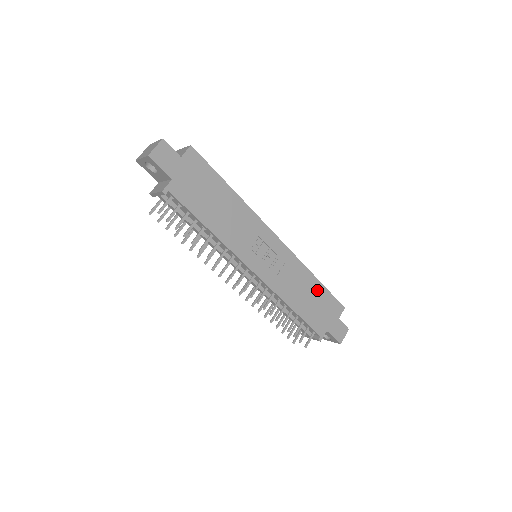
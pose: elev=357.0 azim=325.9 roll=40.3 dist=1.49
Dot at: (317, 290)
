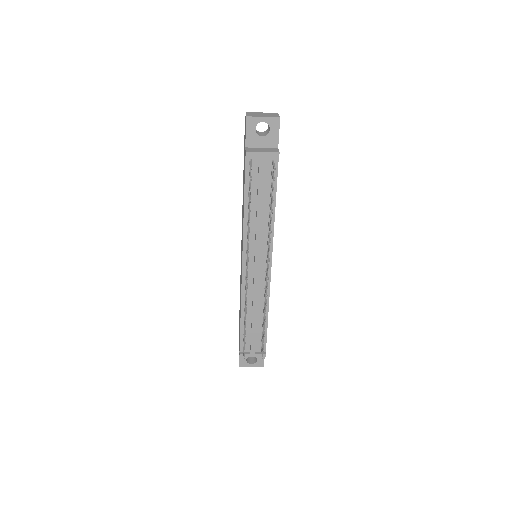
Dot at: occluded
